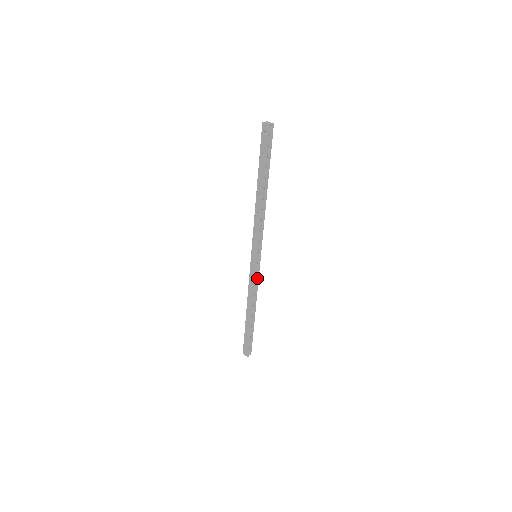
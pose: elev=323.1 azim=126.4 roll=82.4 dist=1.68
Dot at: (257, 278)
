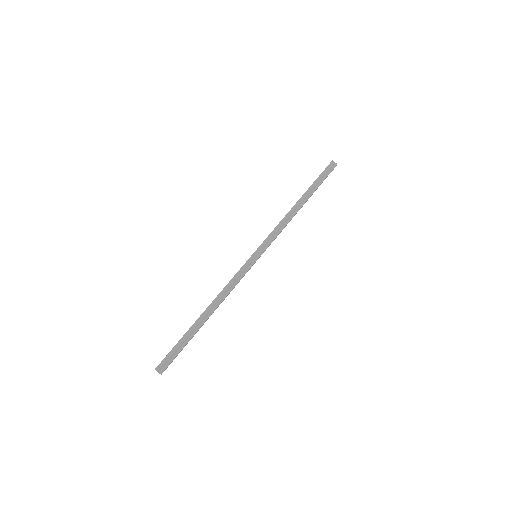
Dot at: (240, 276)
